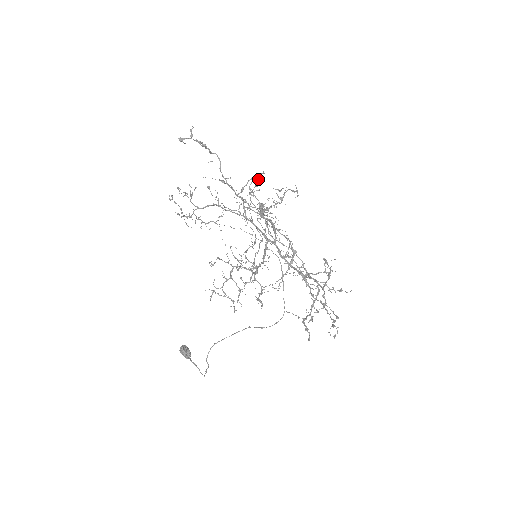
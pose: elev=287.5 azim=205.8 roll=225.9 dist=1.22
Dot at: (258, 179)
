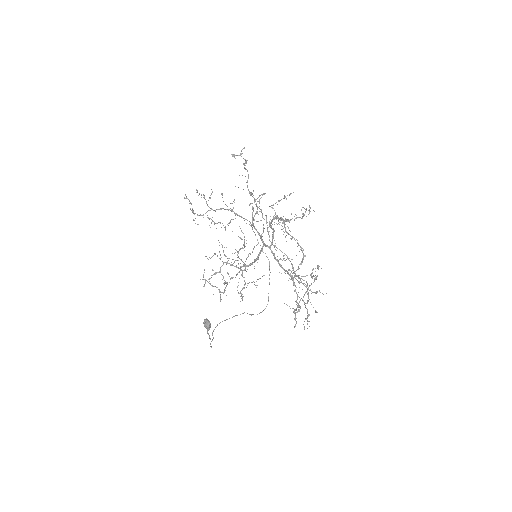
Dot at: (285, 197)
